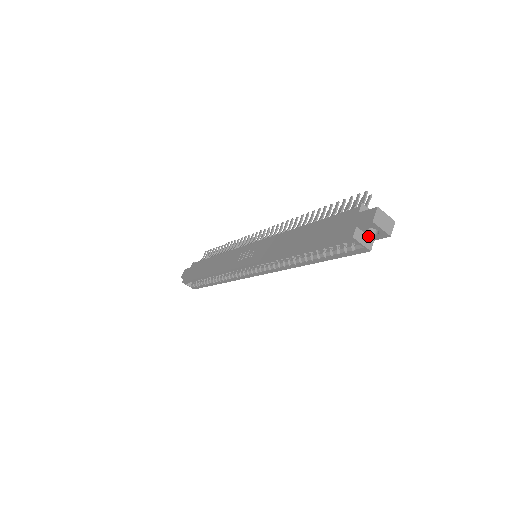
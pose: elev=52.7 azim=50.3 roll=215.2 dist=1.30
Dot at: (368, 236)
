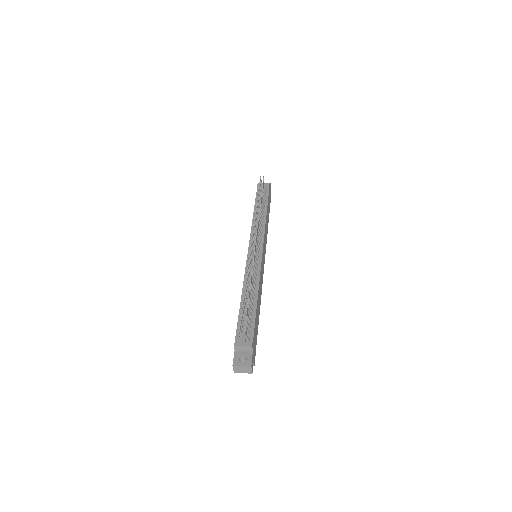
Dot at: occluded
